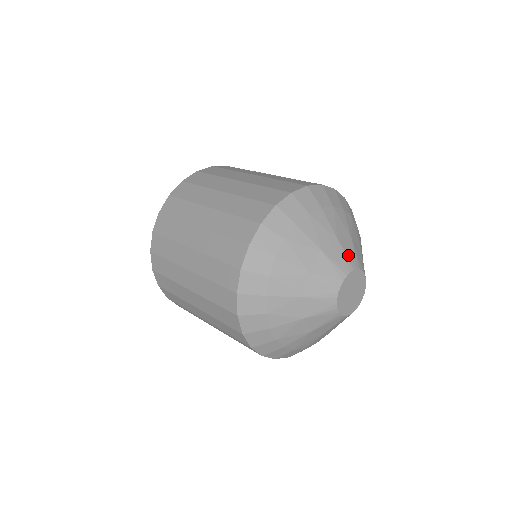
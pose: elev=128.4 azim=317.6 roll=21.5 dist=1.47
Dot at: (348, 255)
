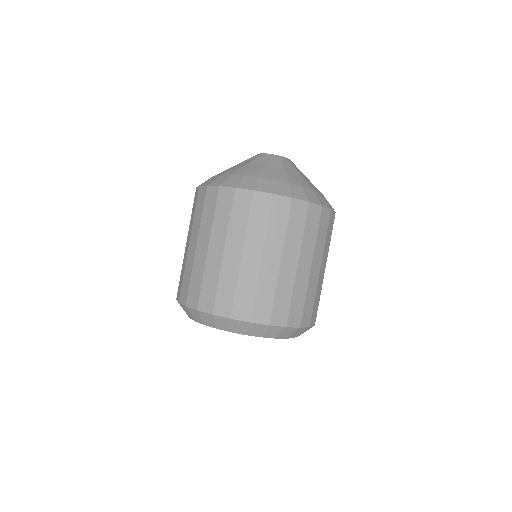
Dot at: occluded
